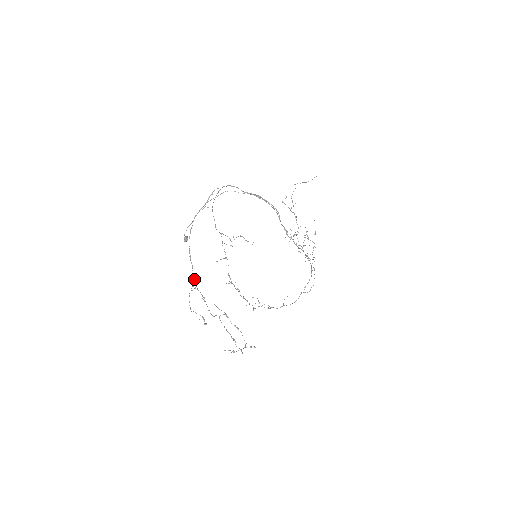
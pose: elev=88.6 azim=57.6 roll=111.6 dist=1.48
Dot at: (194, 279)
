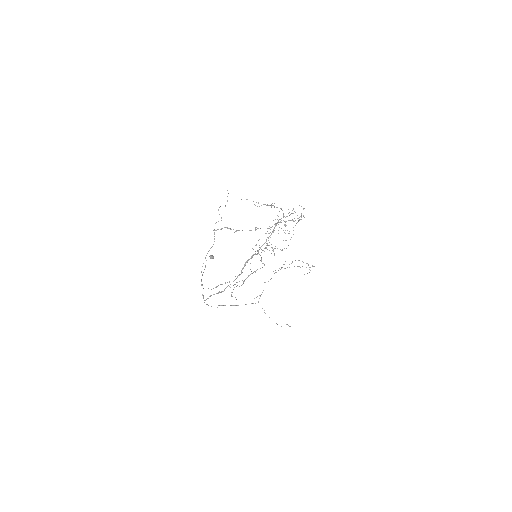
Dot at: occluded
